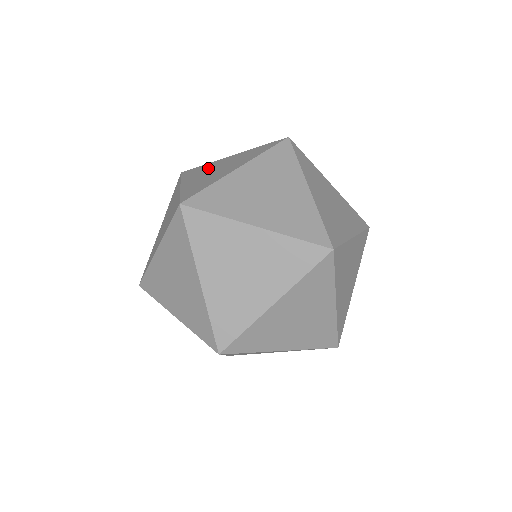
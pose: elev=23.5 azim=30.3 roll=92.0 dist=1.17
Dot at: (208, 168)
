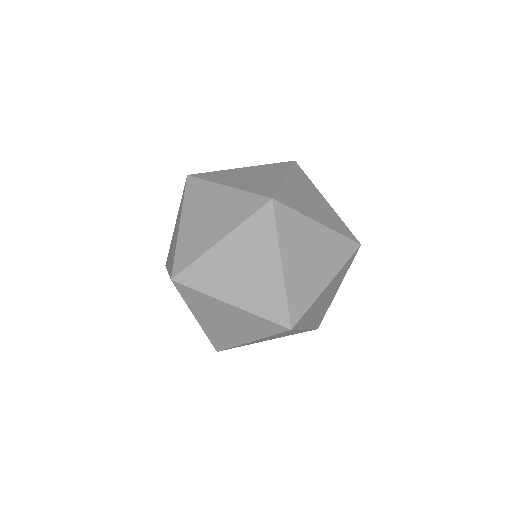
Dot at: occluded
